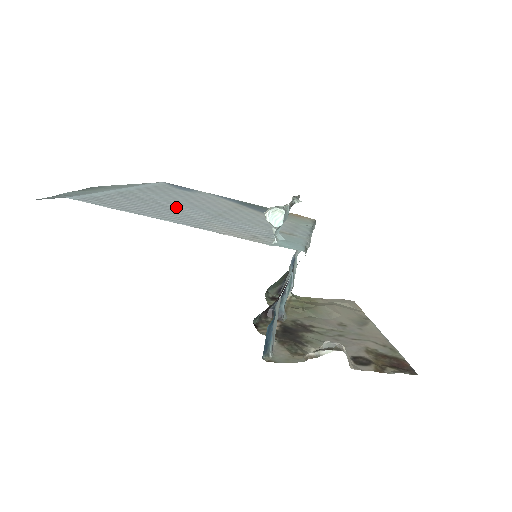
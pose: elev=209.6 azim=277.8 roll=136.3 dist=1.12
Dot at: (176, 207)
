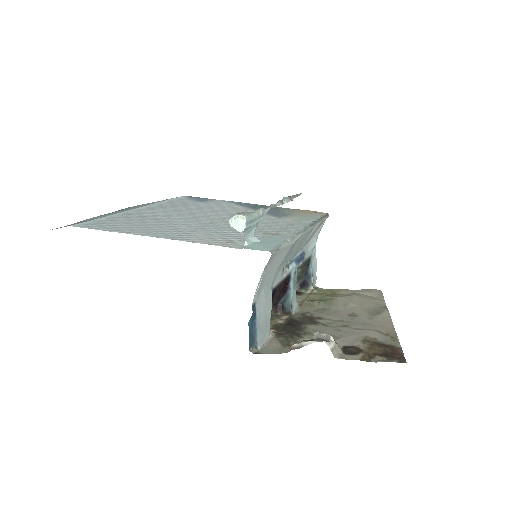
Dot at: (171, 221)
